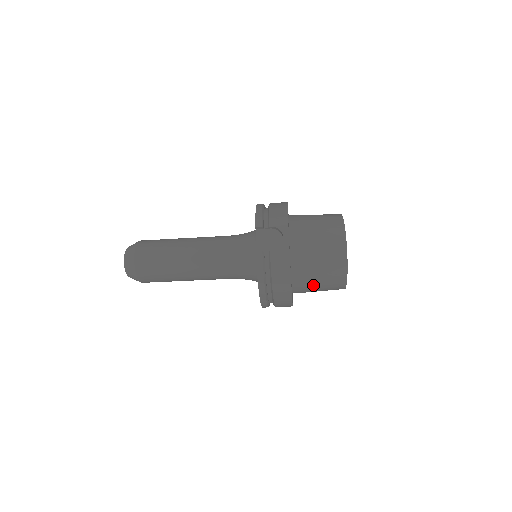
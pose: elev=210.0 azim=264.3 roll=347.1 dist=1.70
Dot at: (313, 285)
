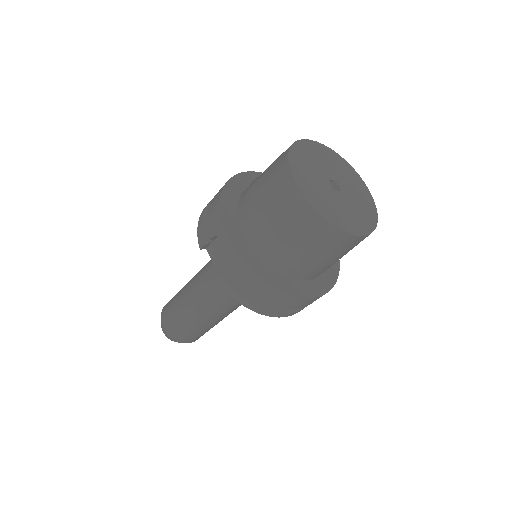
Dot at: (318, 264)
